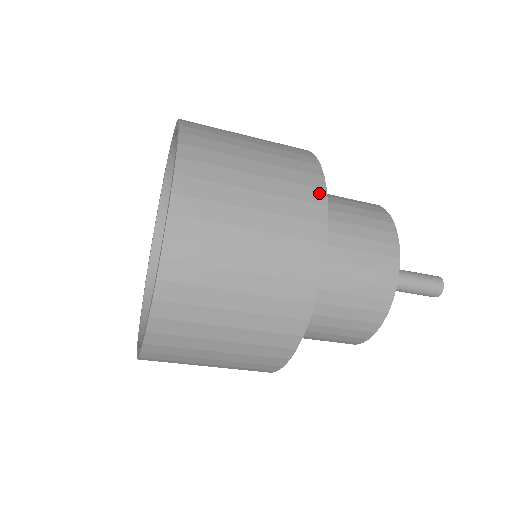
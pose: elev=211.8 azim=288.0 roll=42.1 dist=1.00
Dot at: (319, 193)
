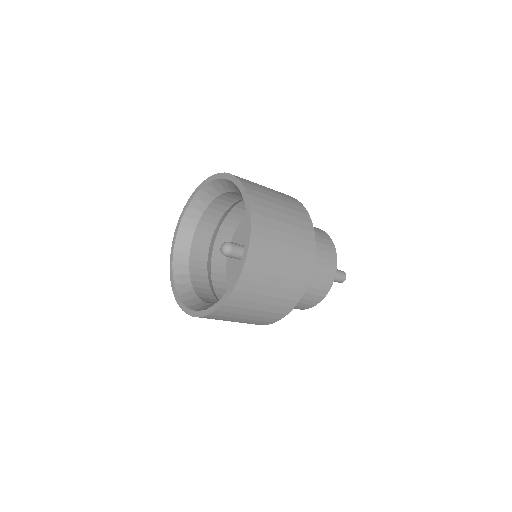
Dot at: (307, 275)
